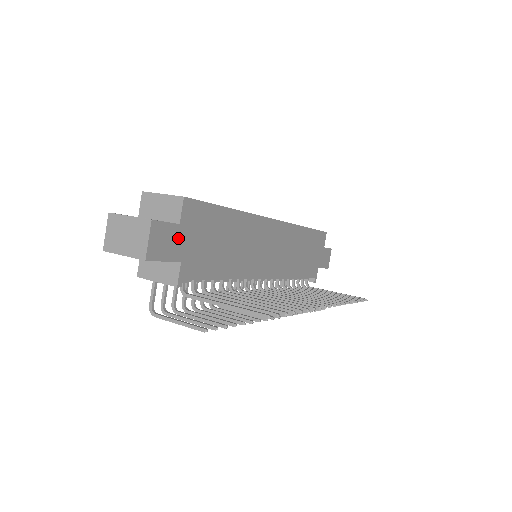
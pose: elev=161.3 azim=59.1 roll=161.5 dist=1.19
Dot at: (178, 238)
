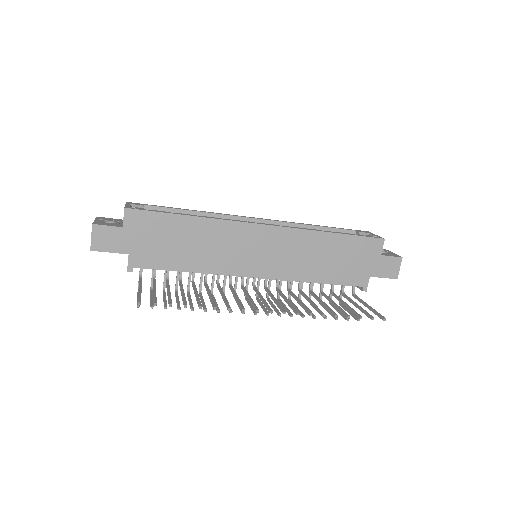
Dot at: (123, 237)
